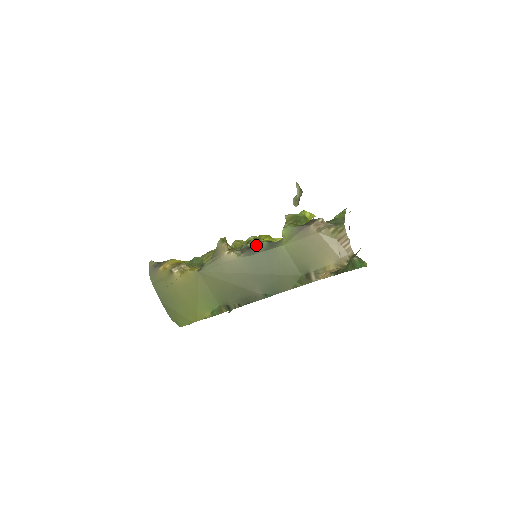
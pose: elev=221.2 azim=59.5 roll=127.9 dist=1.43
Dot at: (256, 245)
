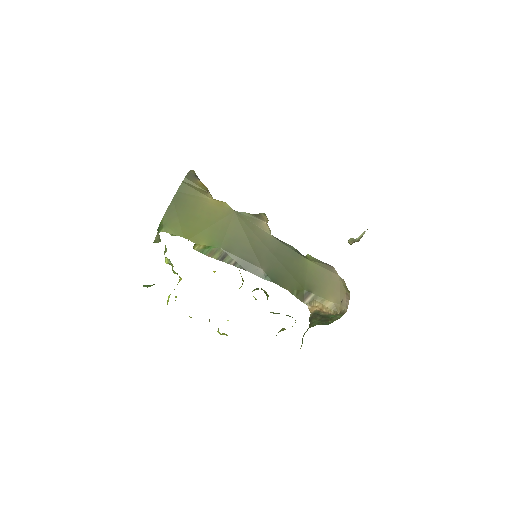
Dot at: occluded
